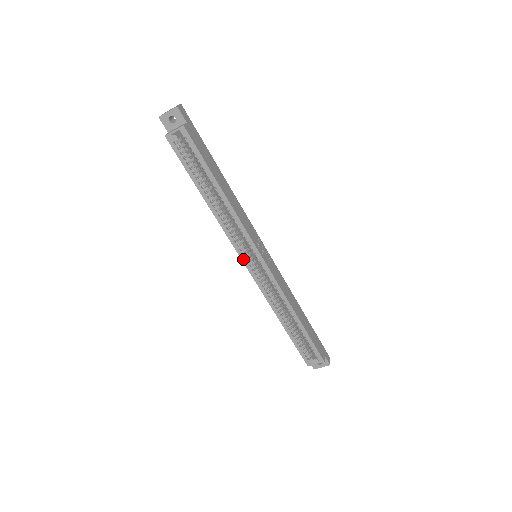
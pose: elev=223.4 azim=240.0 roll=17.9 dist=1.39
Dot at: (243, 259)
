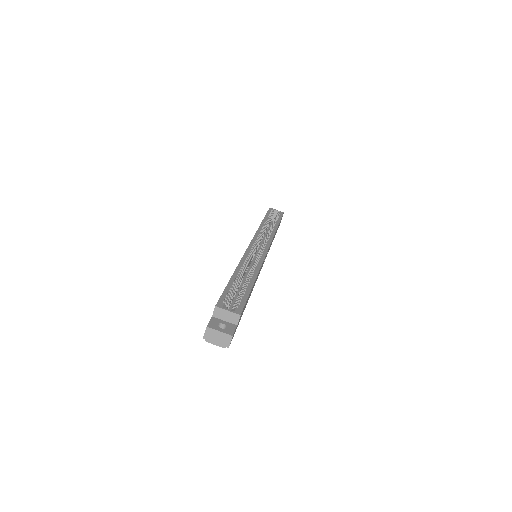
Dot at: (253, 241)
